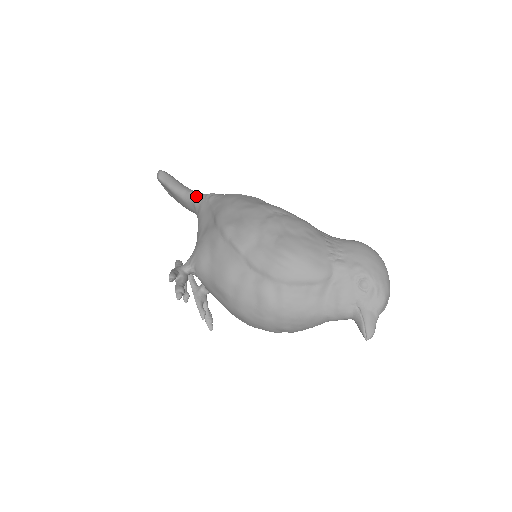
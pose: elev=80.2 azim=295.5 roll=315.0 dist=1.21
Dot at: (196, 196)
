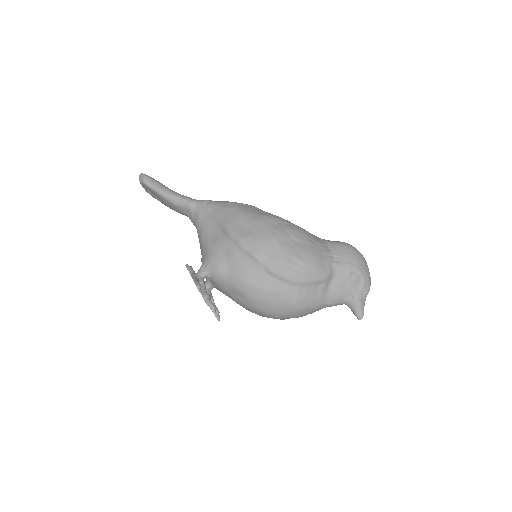
Dot at: (191, 203)
